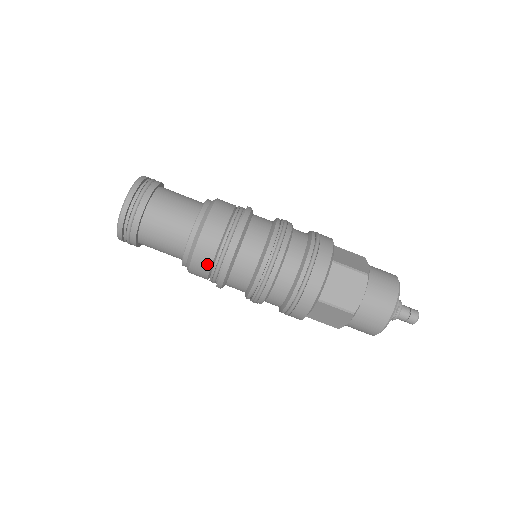
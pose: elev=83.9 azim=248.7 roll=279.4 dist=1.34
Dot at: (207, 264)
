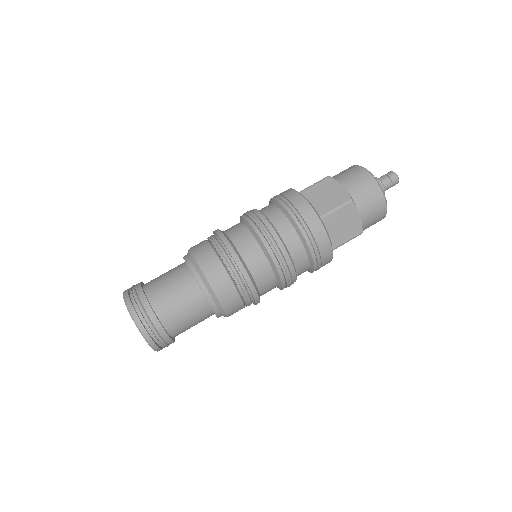
Dot at: (226, 280)
